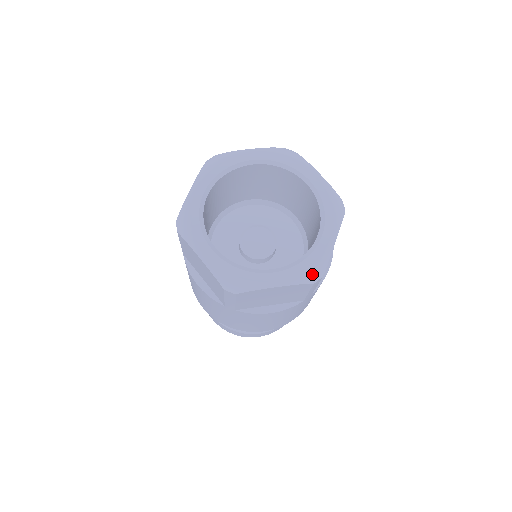
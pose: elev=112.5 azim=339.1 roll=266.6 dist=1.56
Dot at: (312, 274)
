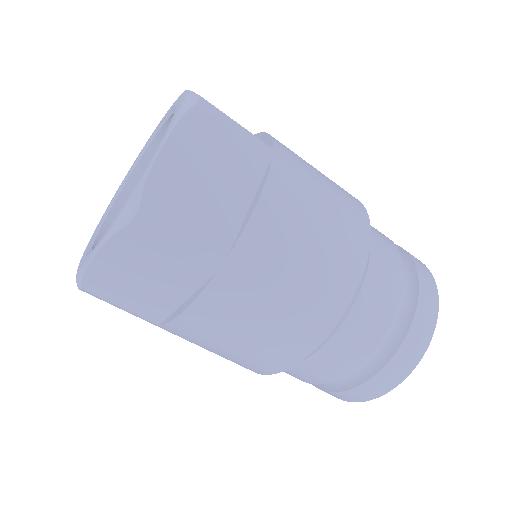
Dot at: (184, 106)
